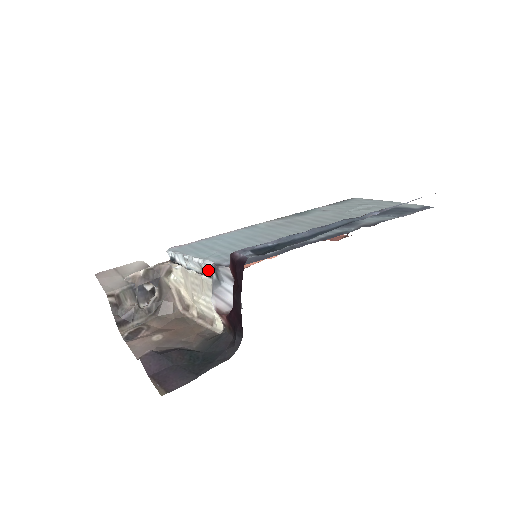
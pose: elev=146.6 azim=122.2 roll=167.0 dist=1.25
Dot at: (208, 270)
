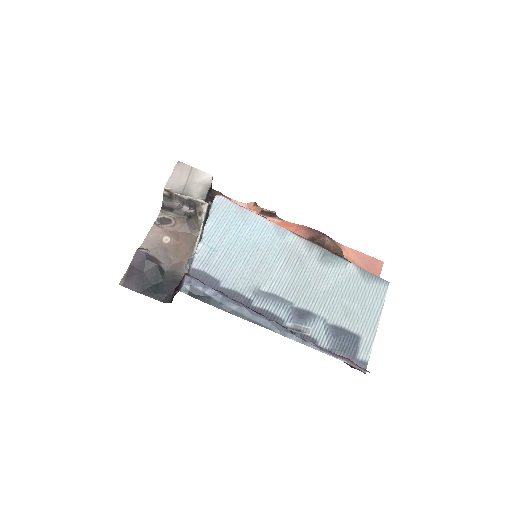
Dot at: occluded
